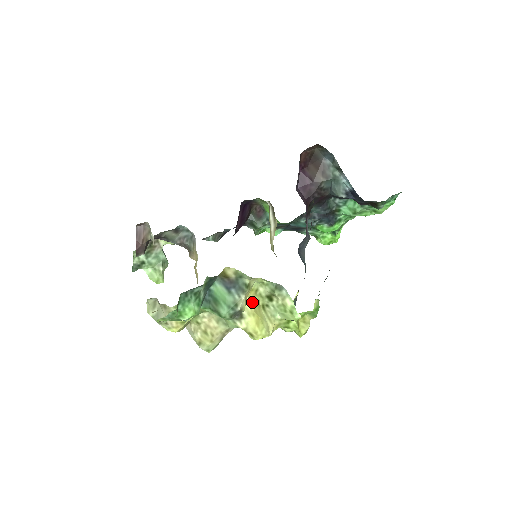
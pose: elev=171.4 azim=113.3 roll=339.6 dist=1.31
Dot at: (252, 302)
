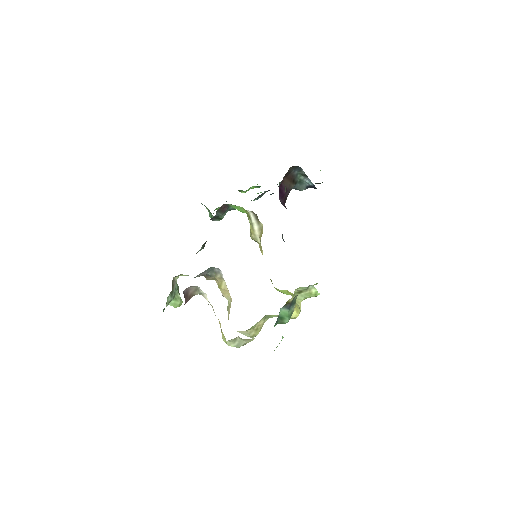
Dot at: occluded
